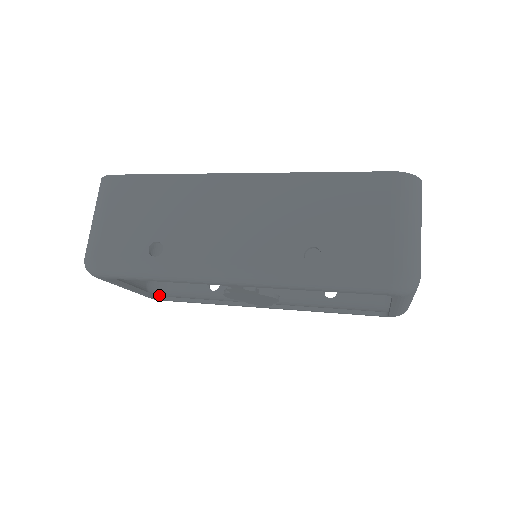
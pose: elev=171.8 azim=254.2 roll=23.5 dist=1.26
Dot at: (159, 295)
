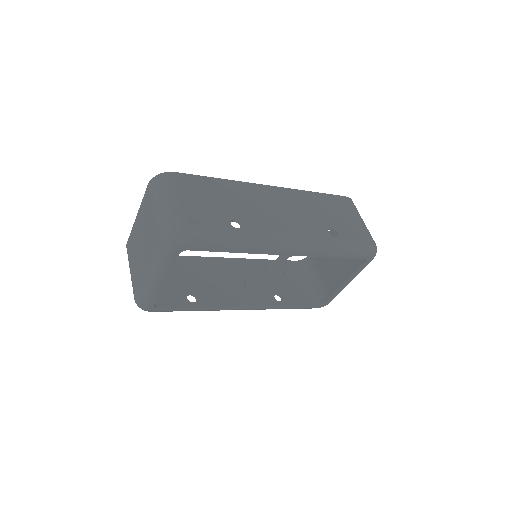
Dot at: occluded
